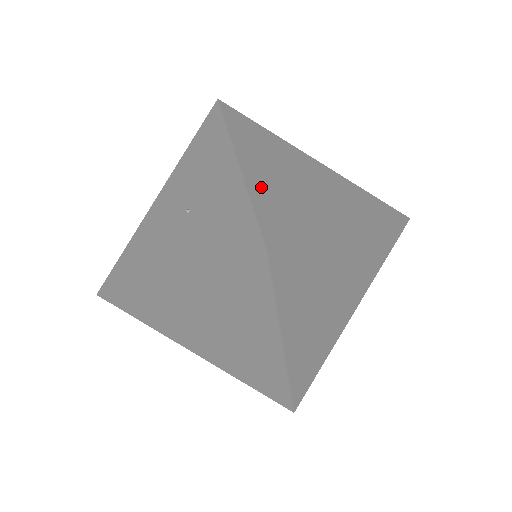
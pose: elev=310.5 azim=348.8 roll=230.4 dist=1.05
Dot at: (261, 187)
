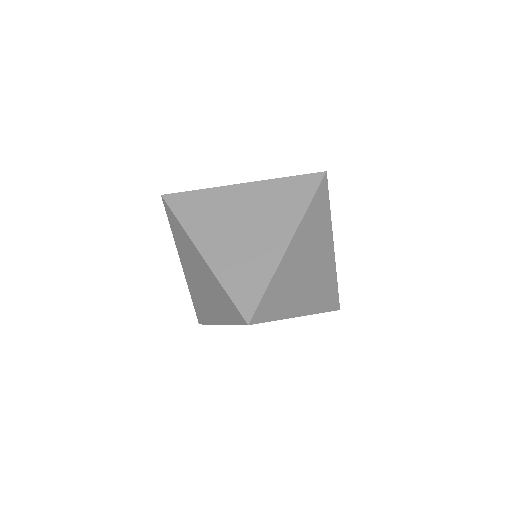
Dot at: occluded
